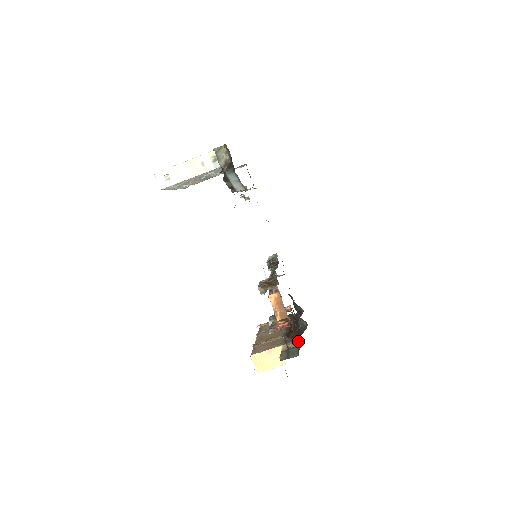
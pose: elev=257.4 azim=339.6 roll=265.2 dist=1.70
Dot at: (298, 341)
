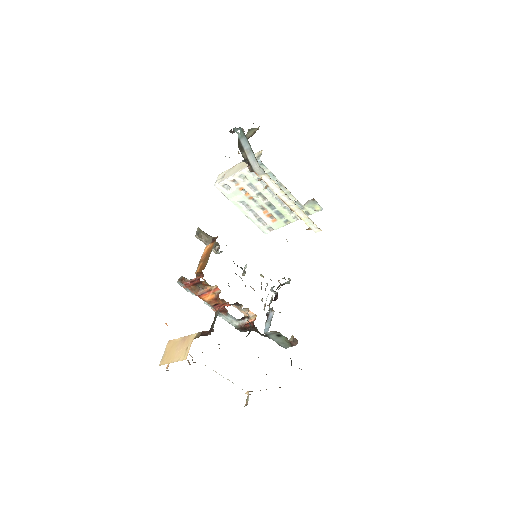
Dot at: occluded
